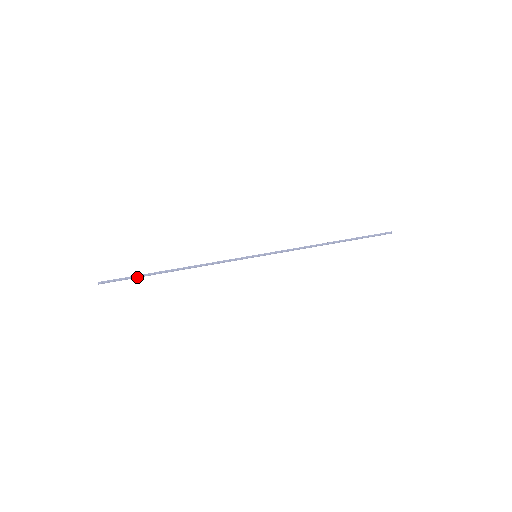
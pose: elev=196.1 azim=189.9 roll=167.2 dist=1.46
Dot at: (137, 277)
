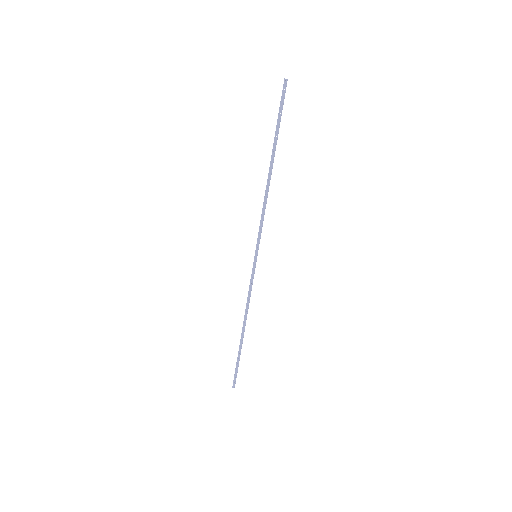
Dot at: (238, 360)
